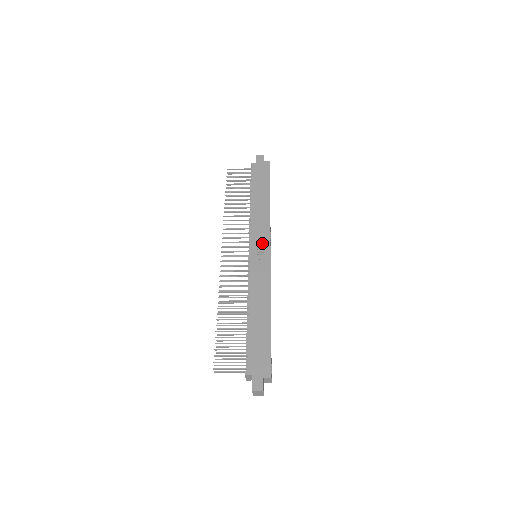
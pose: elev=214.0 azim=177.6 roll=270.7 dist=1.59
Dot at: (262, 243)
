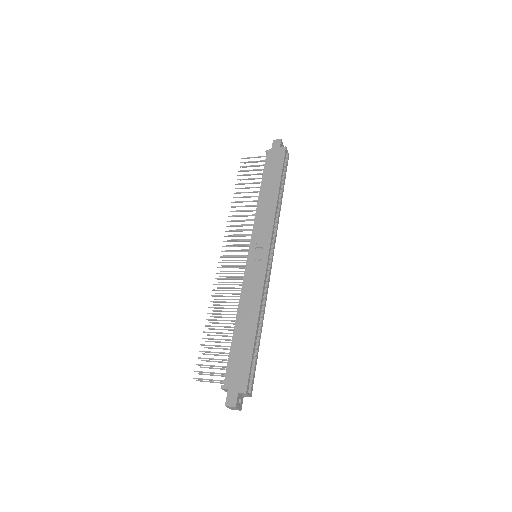
Dot at: (262, 242)
